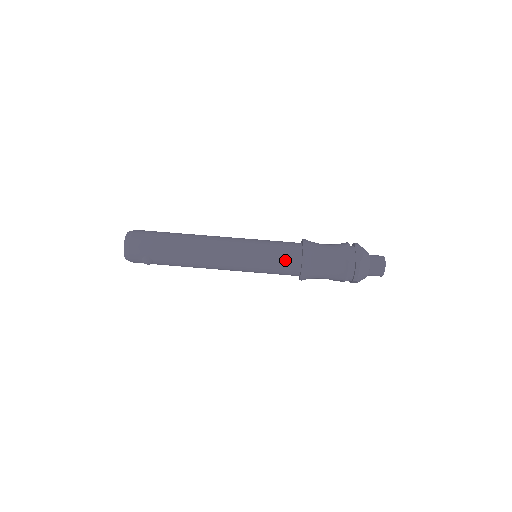
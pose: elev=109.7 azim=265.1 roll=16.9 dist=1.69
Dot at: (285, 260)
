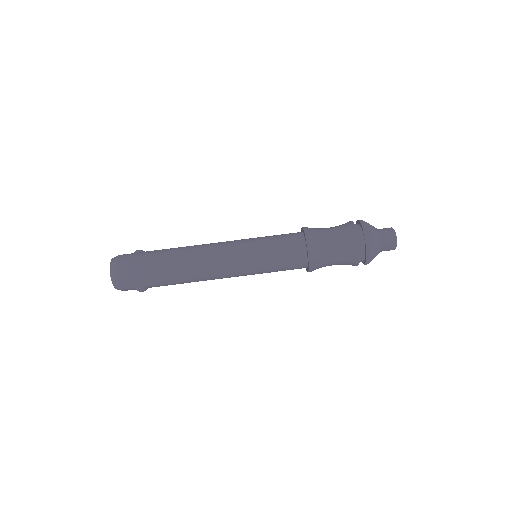
Dot at: (289, 261)
